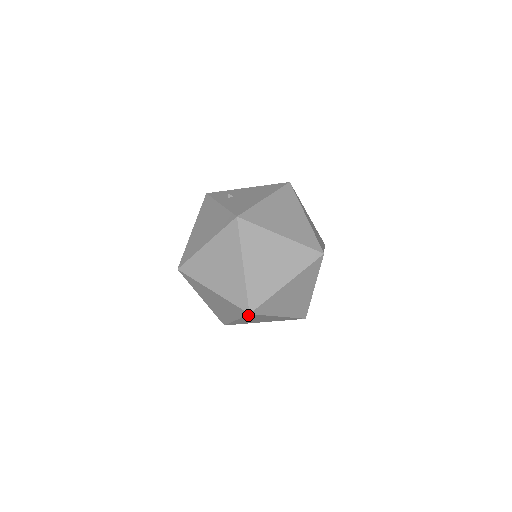
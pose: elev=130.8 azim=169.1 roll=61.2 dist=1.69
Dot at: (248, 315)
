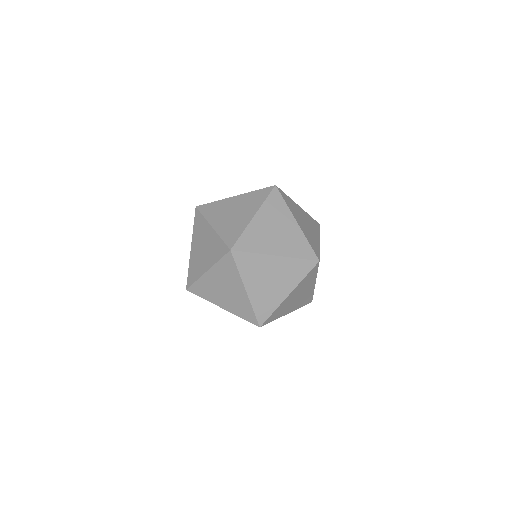
Dot at: (226, 256)
